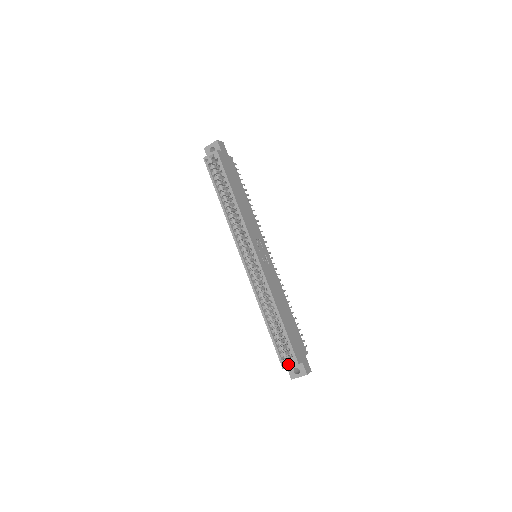
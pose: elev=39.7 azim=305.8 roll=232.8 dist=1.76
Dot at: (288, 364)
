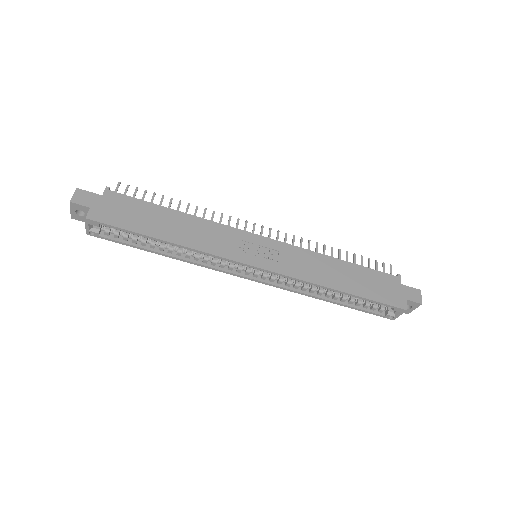
Dot at: (395, 315)
